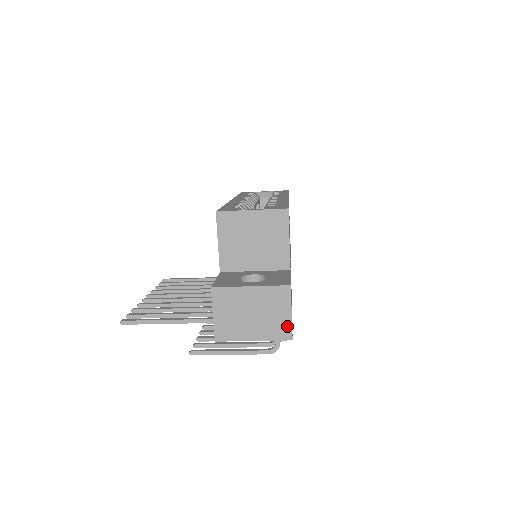
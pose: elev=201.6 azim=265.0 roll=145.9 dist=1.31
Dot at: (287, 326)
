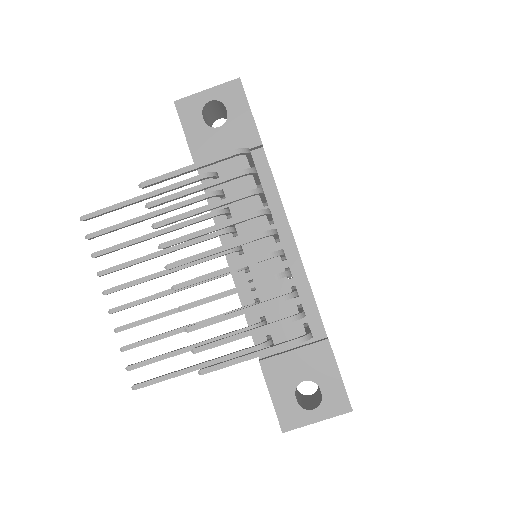
Dot at: occluded
